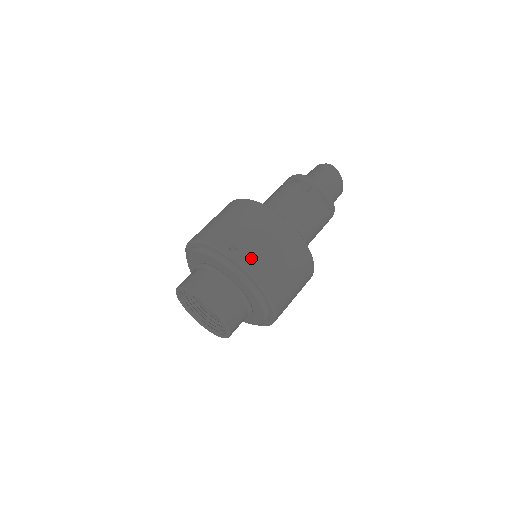
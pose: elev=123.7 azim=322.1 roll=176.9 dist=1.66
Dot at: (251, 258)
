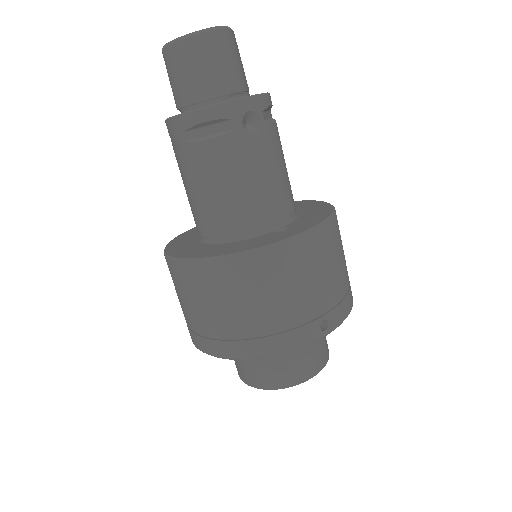
Dot at: (341, 306)
